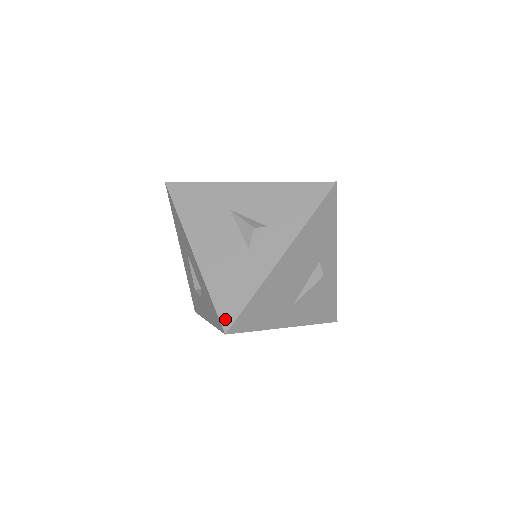
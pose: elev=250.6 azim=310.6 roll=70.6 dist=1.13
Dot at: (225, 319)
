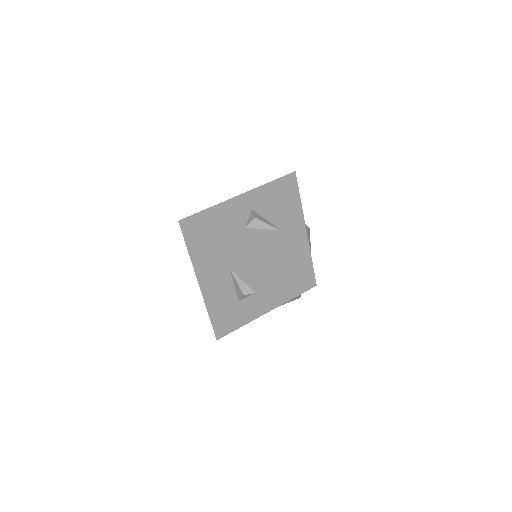
Dot at: (217, 333)
